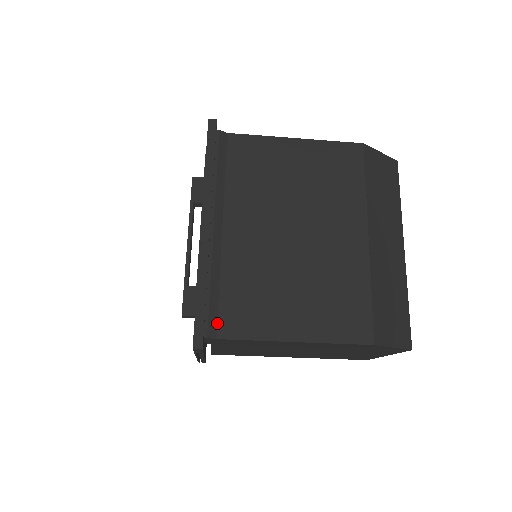
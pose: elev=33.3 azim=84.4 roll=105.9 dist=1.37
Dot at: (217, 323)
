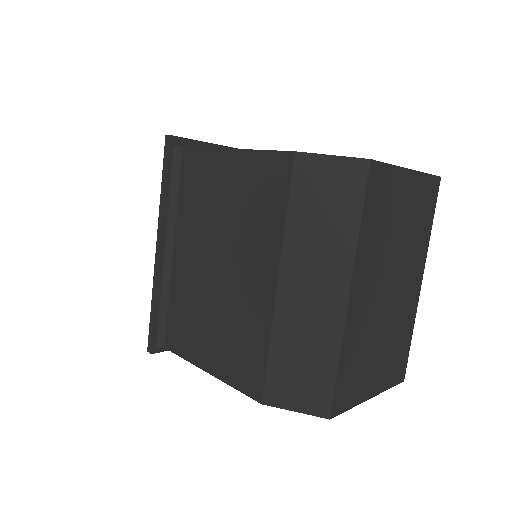
Dot at: (165, 335)
